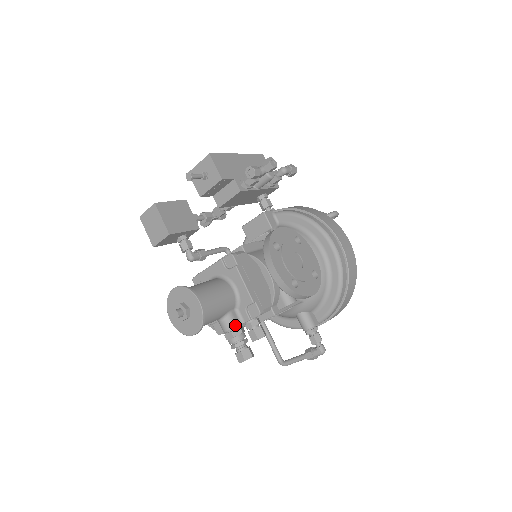
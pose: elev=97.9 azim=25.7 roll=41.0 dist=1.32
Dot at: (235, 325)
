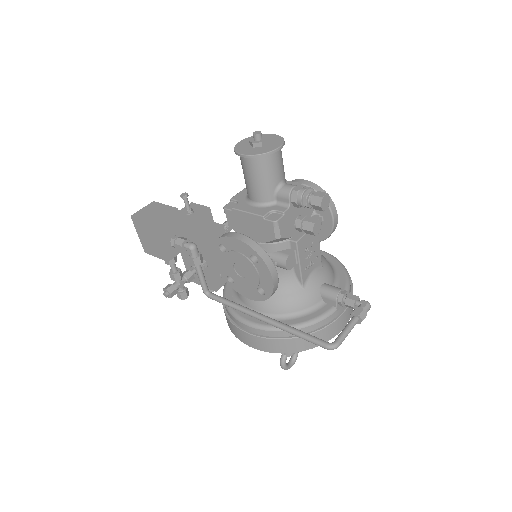
Dot at: occluded
